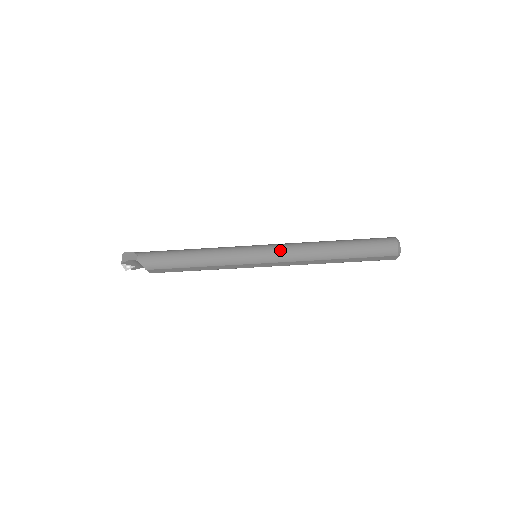
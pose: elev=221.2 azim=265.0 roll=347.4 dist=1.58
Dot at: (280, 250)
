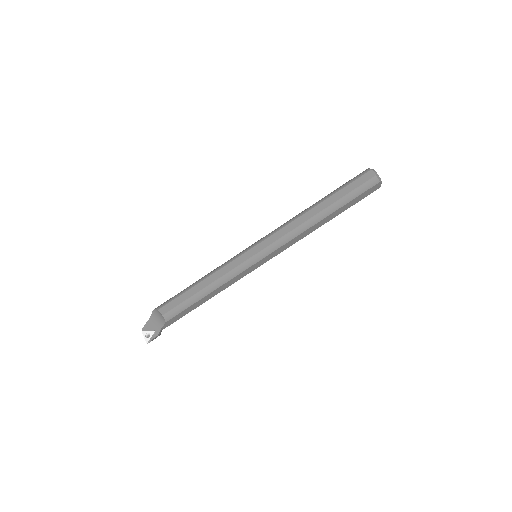
Dot at: occluded
